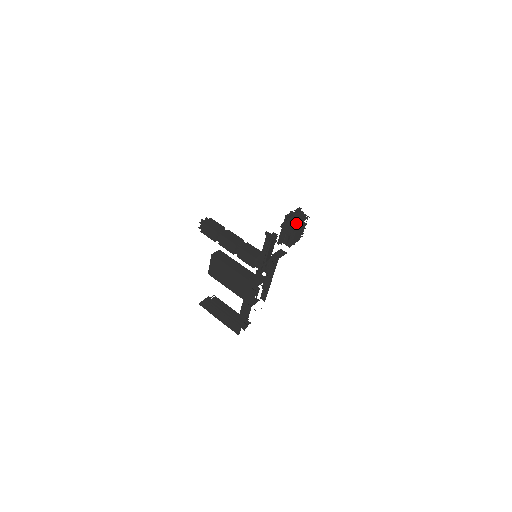
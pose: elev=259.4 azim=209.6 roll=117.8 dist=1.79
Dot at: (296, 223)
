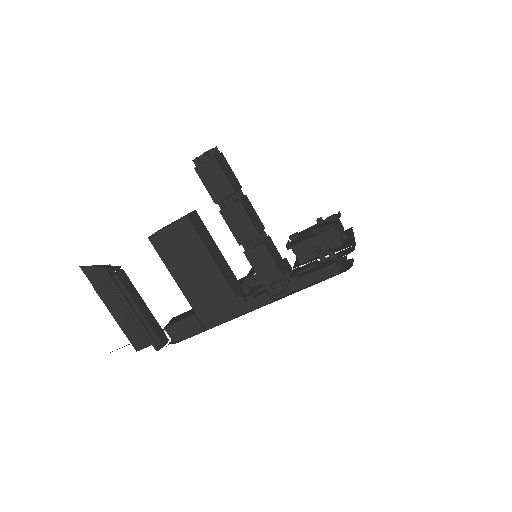
Dot at: (342, 240)
